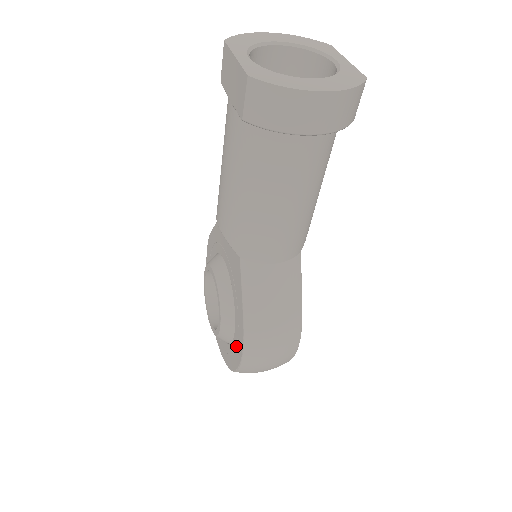
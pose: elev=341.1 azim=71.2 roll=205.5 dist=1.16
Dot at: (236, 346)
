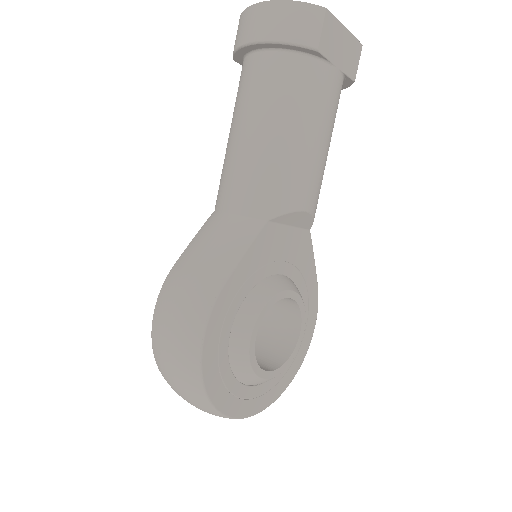
Dot at: occluded
